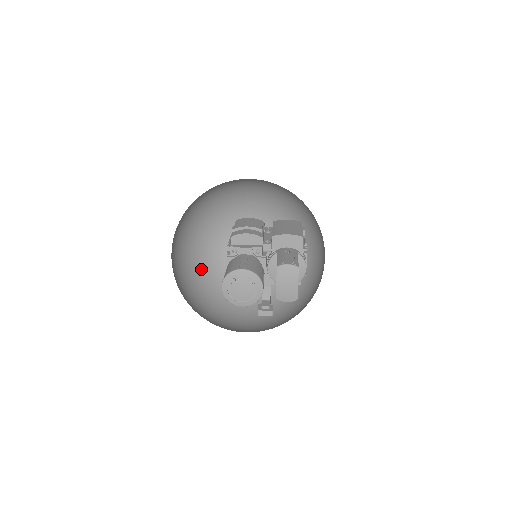
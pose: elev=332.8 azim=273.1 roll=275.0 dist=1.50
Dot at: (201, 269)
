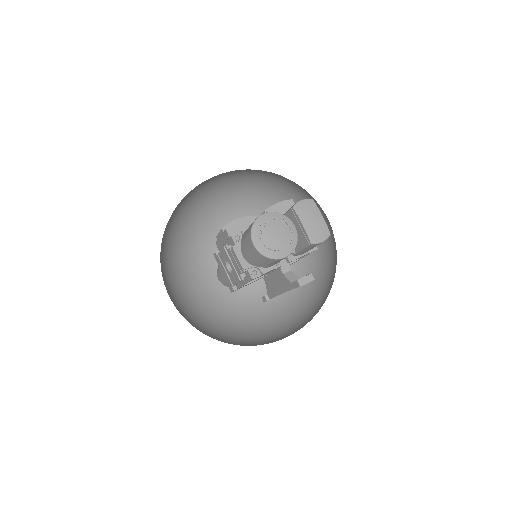
Dot at: (201, 324)
